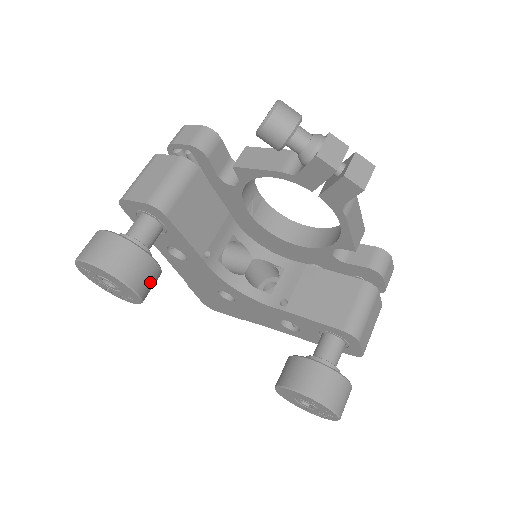
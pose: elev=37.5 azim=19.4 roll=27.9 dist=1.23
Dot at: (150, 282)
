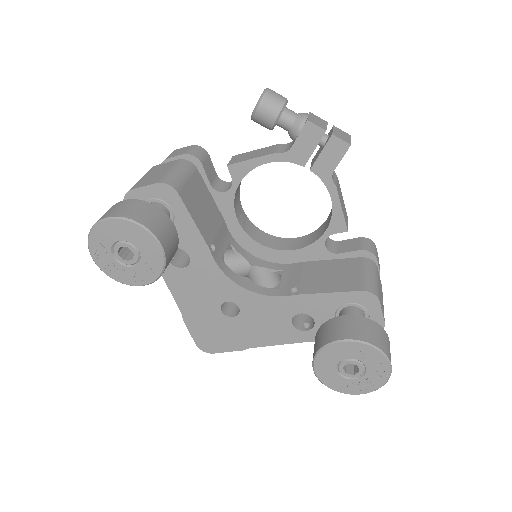
Dot at: (171, 246)
